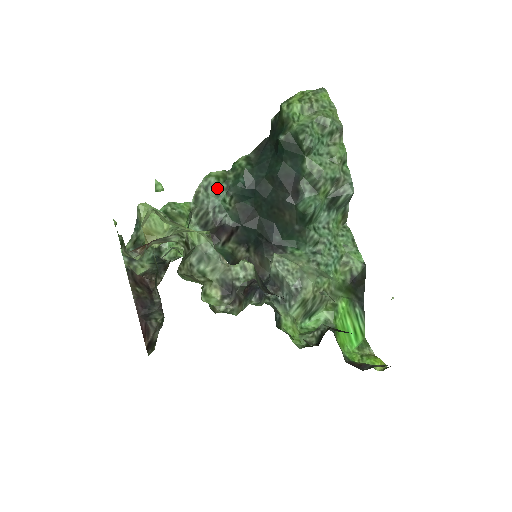
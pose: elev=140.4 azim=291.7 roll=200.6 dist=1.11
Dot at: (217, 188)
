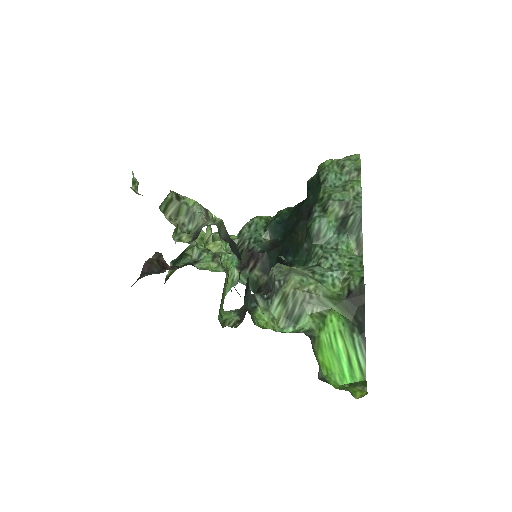
Dot at: (258, 225)
